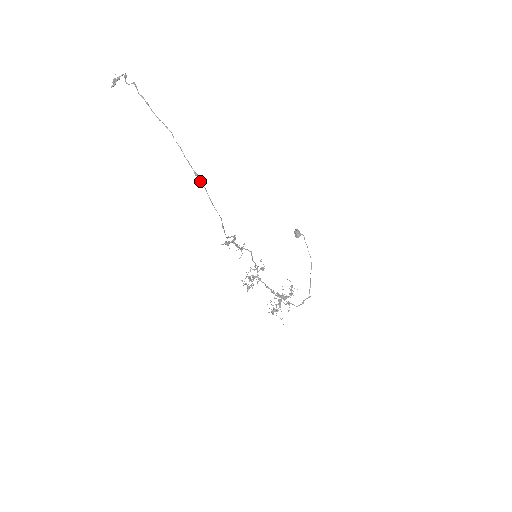
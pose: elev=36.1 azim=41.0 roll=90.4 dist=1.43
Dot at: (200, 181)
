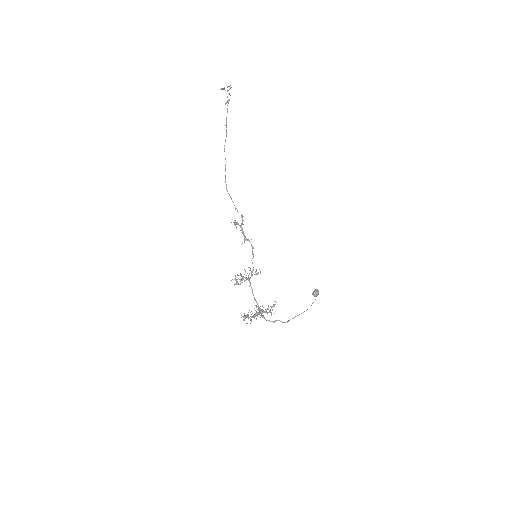
Dot at: (226, 131)
